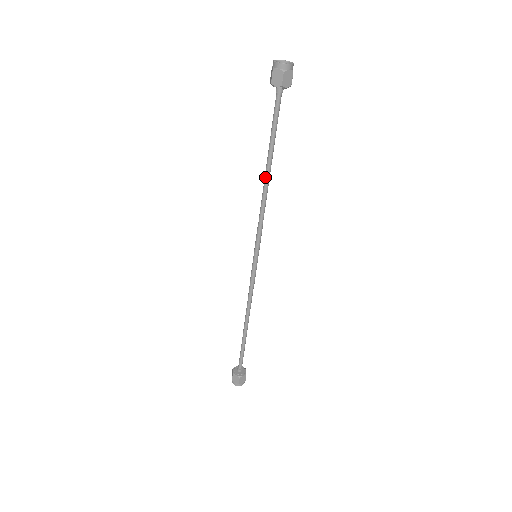
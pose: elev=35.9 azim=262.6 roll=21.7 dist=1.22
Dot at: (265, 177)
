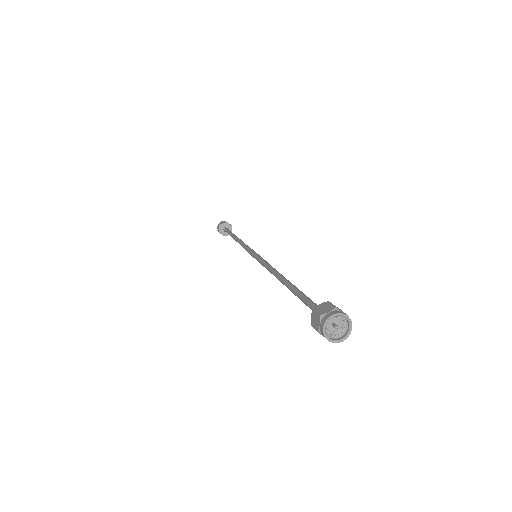
Dot at: occluded
